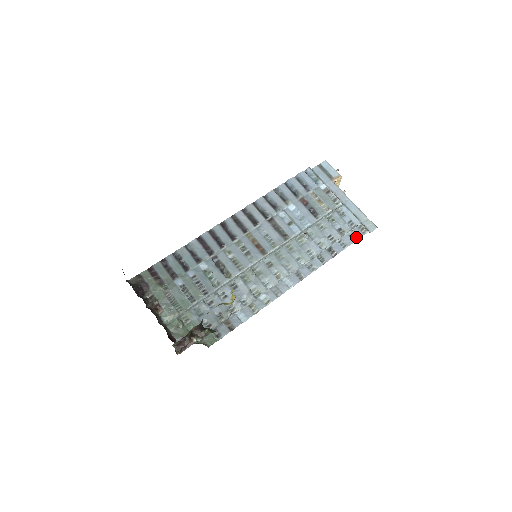
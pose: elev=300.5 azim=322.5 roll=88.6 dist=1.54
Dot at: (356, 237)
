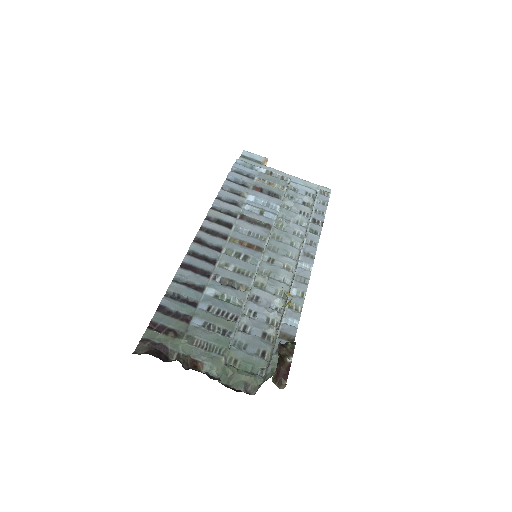
Dot at: (325, 202)
